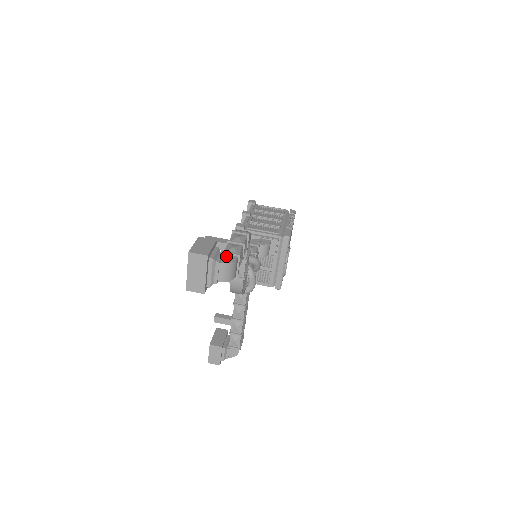
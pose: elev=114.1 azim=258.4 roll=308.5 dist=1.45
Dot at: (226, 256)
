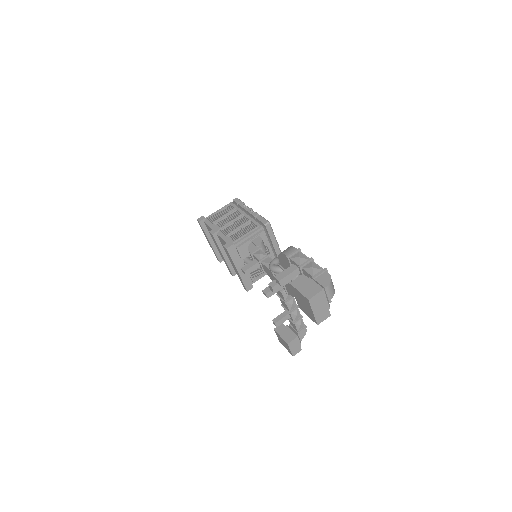
Dot at: (320, 278)
